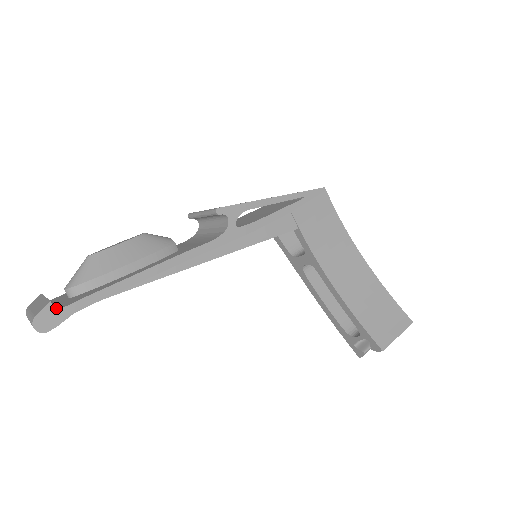
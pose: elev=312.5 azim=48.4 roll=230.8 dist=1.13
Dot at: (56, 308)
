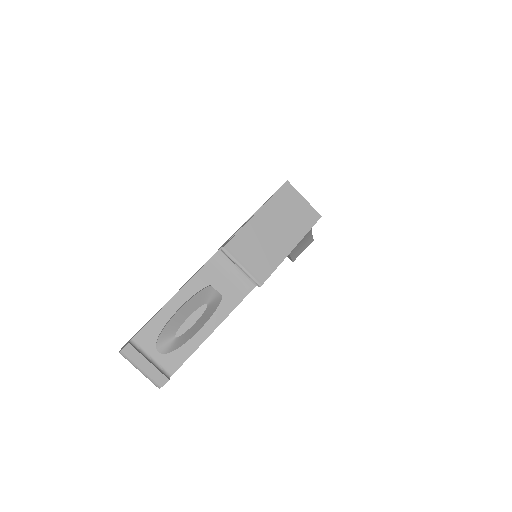
Dot at: occluded
